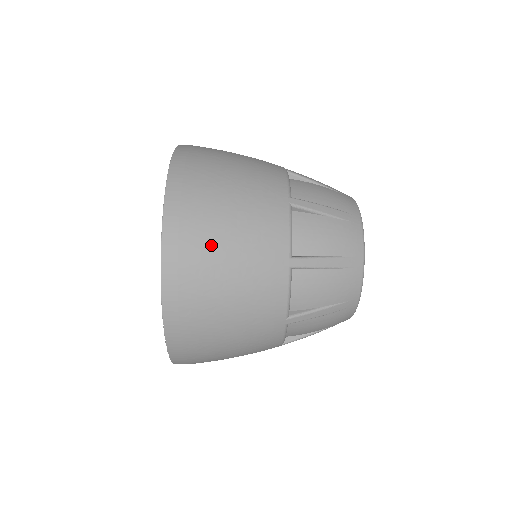
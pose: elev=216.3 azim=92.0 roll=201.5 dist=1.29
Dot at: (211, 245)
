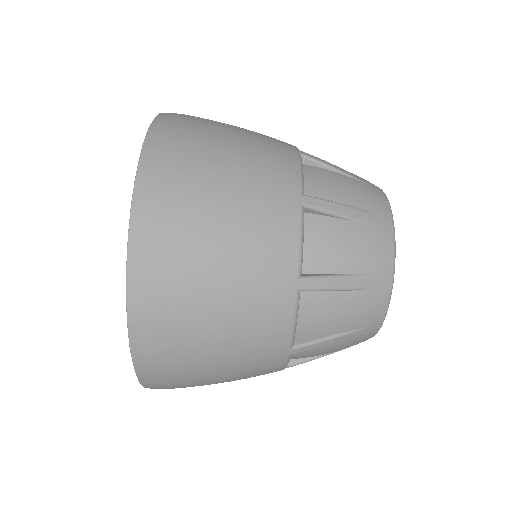
Dot at: (194, 262)
